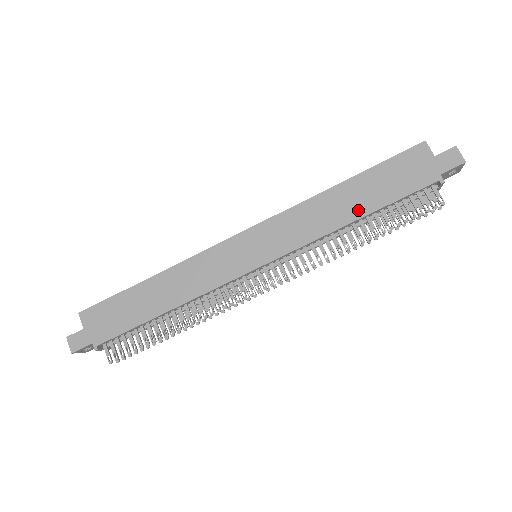
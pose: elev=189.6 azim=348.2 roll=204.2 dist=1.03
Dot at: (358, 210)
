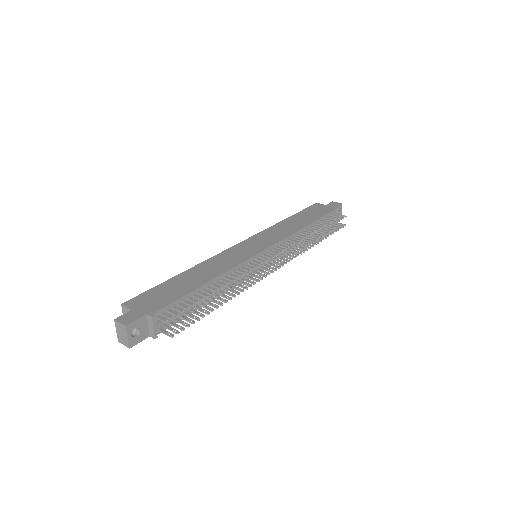
Dot at: (305, 223)
